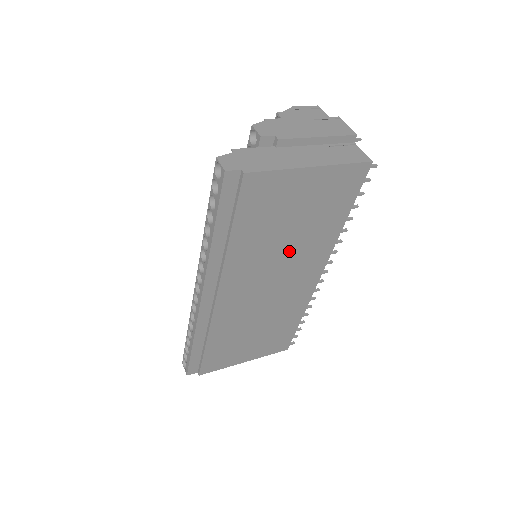
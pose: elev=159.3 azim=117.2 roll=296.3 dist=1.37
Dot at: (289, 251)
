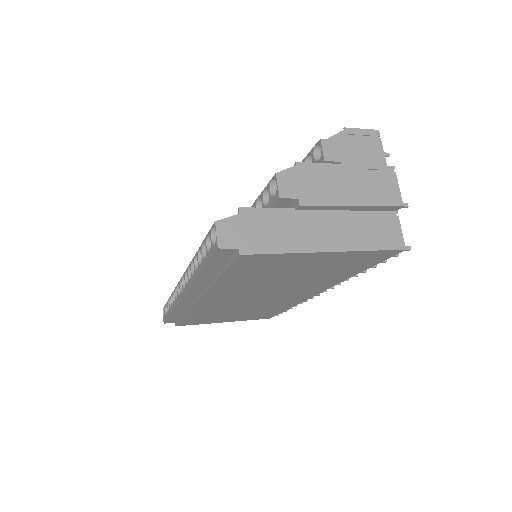
Dot at: (285, 285)
